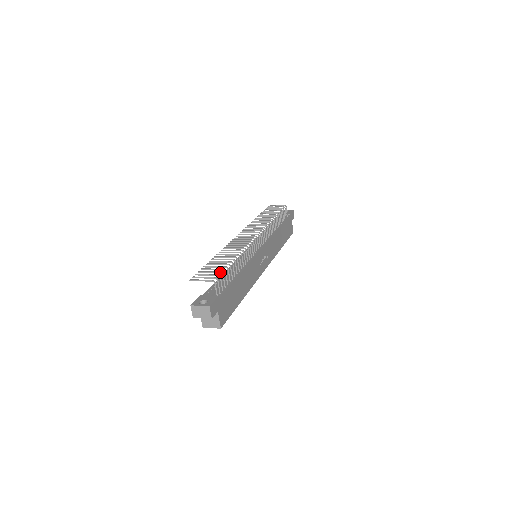
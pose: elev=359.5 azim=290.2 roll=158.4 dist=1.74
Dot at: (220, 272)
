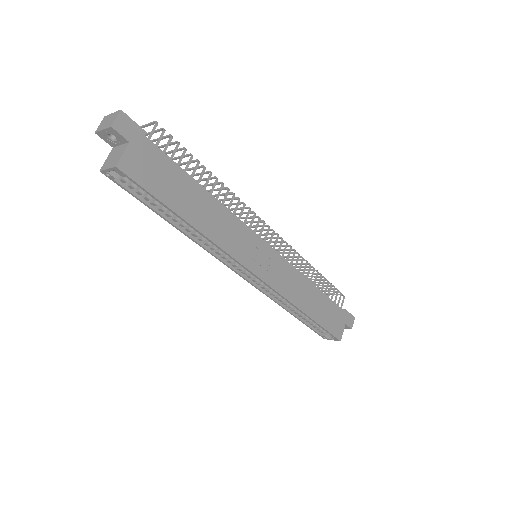
Dot at: (177, 141)
